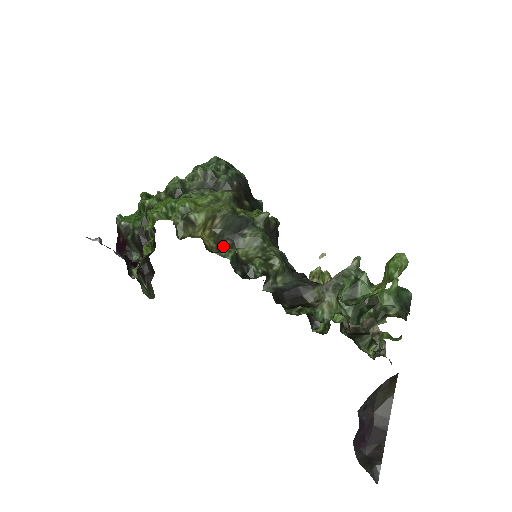
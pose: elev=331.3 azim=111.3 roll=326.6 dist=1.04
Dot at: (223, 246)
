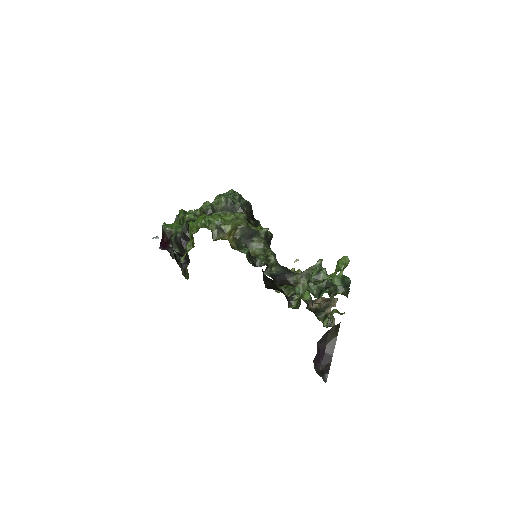
Dot at: (240, 247)
